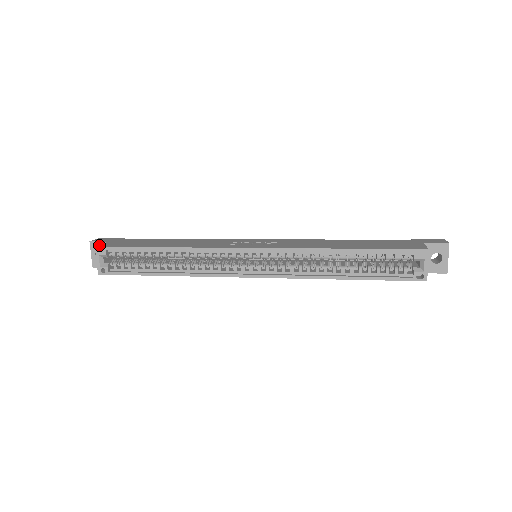
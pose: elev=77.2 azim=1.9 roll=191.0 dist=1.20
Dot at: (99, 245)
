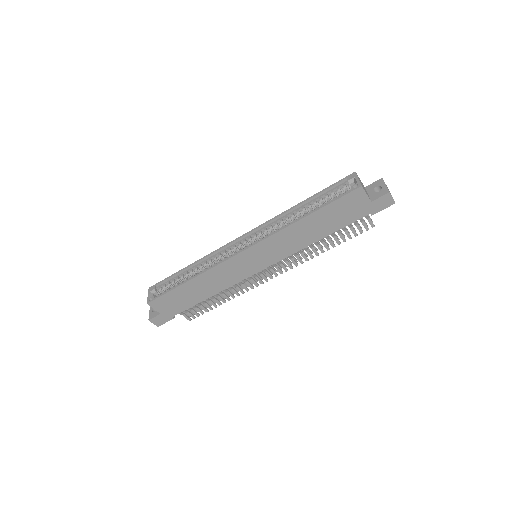
Dot at: occluded
